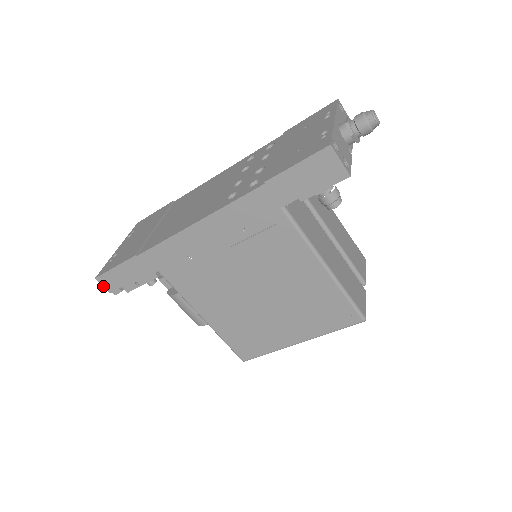
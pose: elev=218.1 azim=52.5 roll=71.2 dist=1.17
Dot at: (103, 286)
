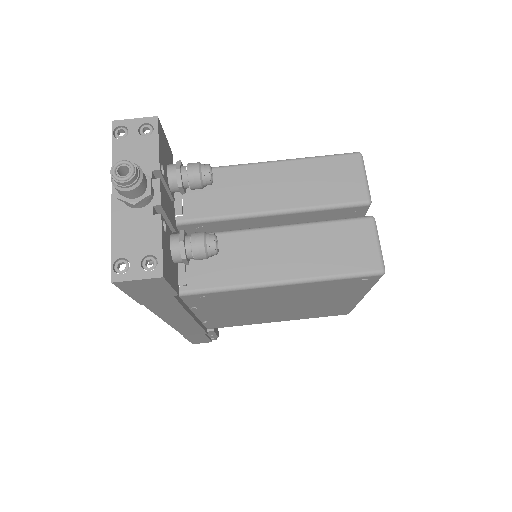
Dot at: occluded
